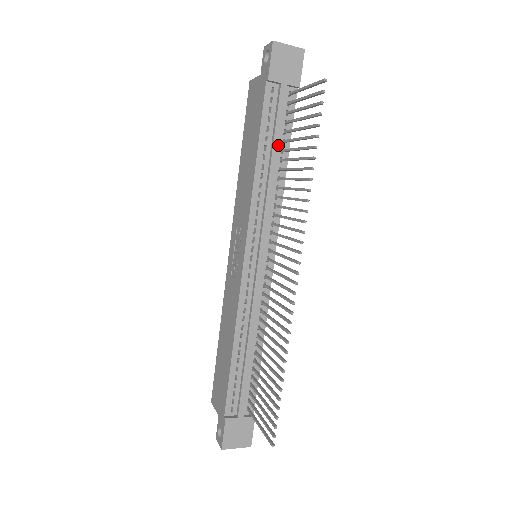
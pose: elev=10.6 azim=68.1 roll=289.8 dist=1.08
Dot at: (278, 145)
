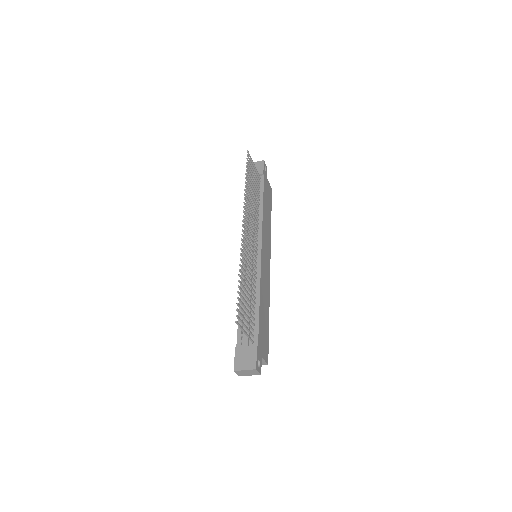
Dot at: occluded
